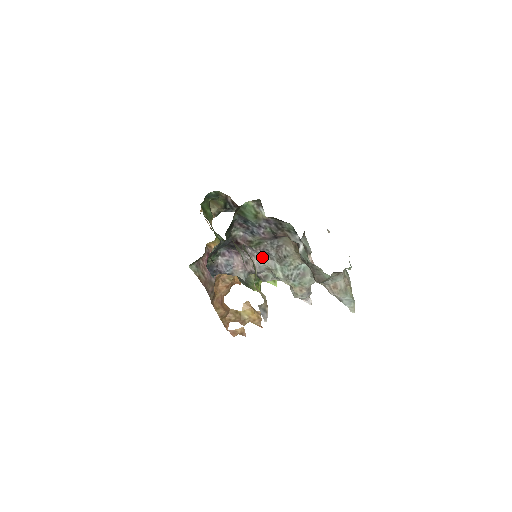
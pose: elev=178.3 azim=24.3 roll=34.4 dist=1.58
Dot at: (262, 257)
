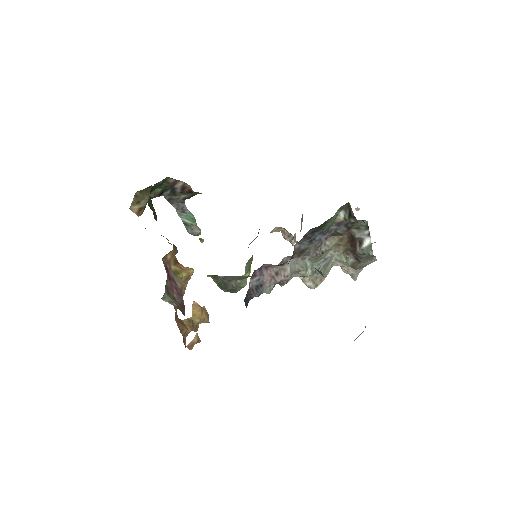
Dot at: (293, 261)
